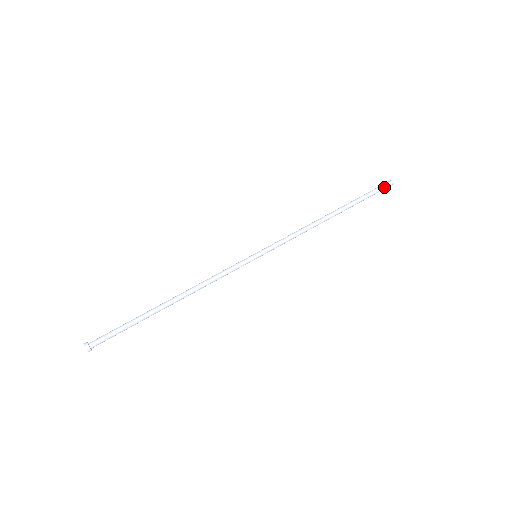
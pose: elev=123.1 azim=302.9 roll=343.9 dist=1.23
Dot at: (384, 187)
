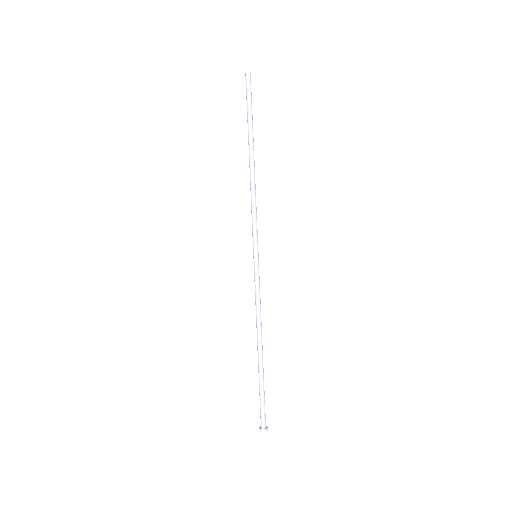
Dot at: (248, 87)
